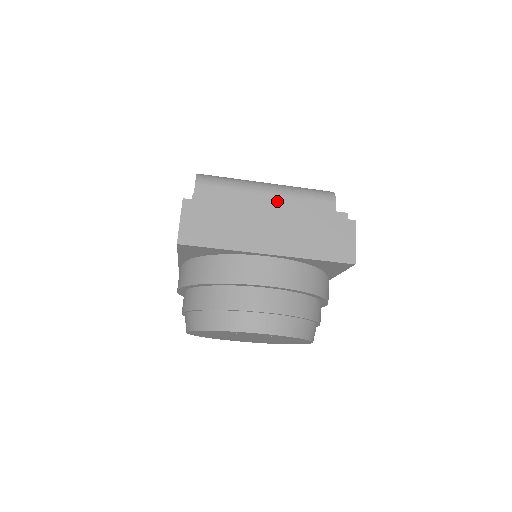
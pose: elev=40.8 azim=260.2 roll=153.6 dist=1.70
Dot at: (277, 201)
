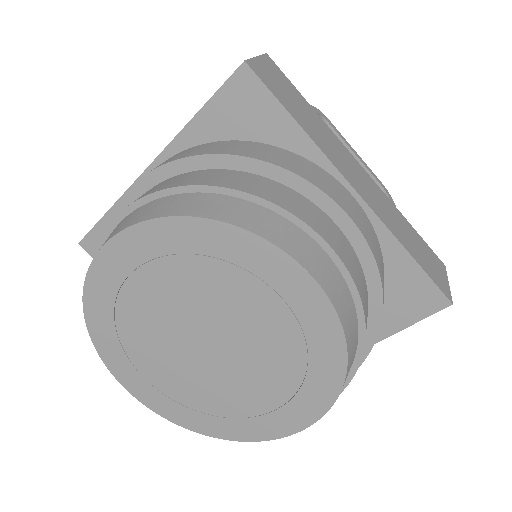
Dot at: occluded
